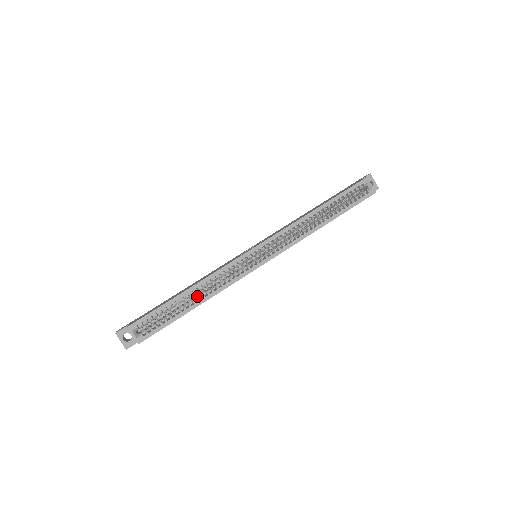
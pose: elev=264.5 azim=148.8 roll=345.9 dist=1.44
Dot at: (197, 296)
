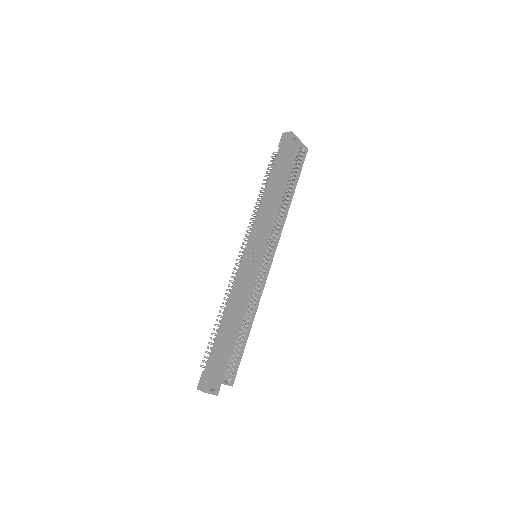
Dot at: (244, 320)
